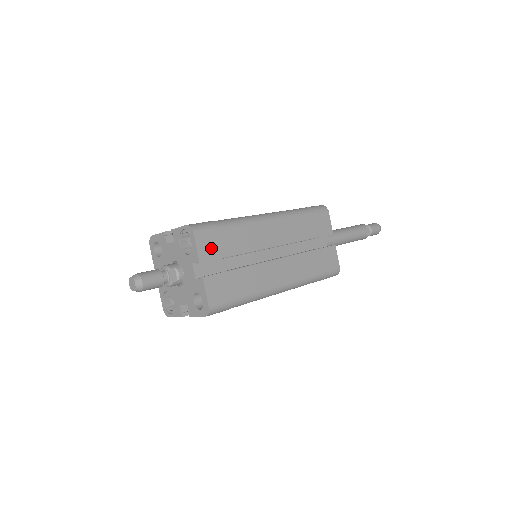
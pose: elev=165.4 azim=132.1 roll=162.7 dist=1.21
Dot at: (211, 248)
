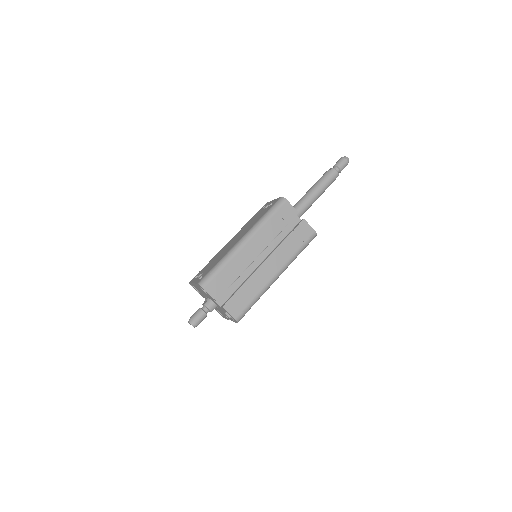
Dot at: occluded
